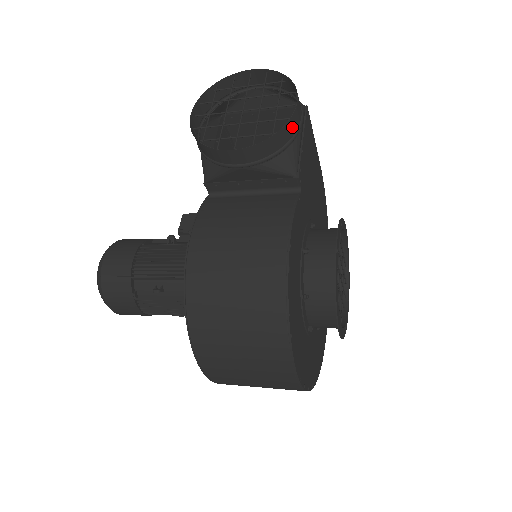
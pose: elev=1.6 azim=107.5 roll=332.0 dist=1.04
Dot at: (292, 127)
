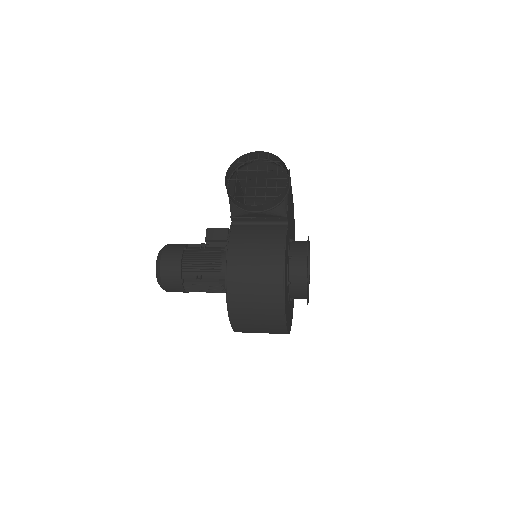
Dot at: (285, 192)
